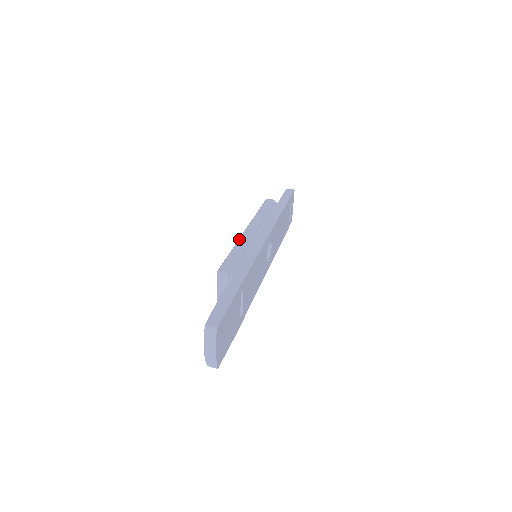
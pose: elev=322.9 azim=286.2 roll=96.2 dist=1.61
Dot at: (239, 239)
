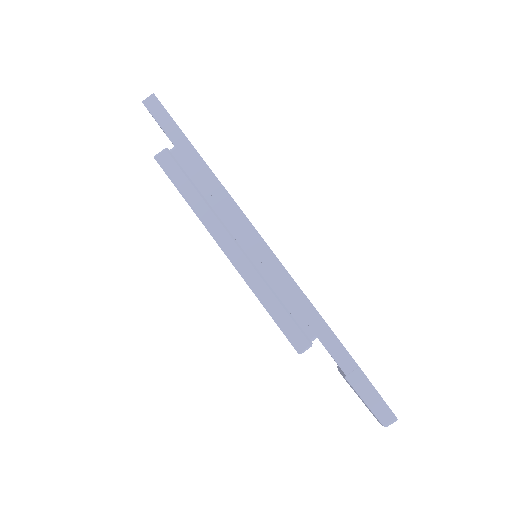
Dot at: (245, 279)
